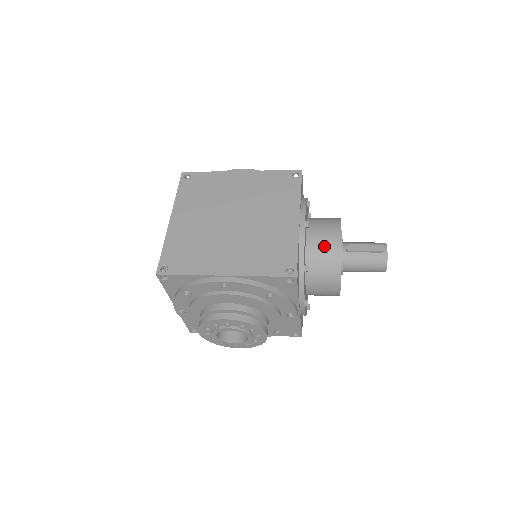
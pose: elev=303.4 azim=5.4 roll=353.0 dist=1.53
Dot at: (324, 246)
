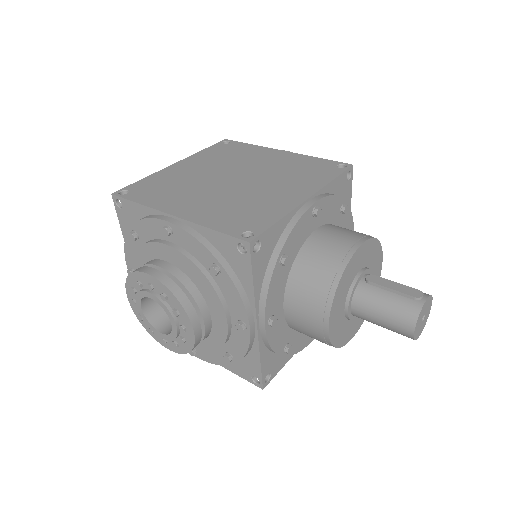
Dot at: (328, 249)
